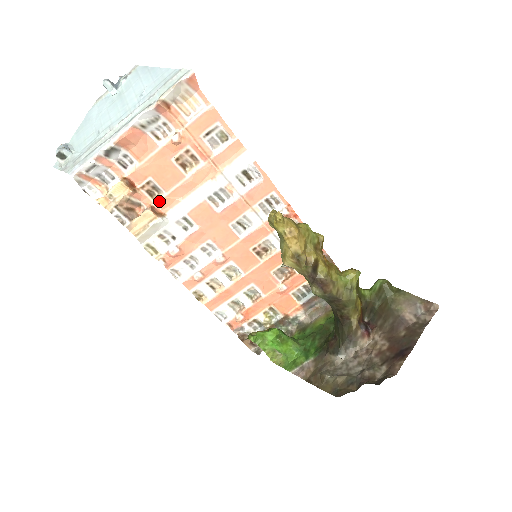
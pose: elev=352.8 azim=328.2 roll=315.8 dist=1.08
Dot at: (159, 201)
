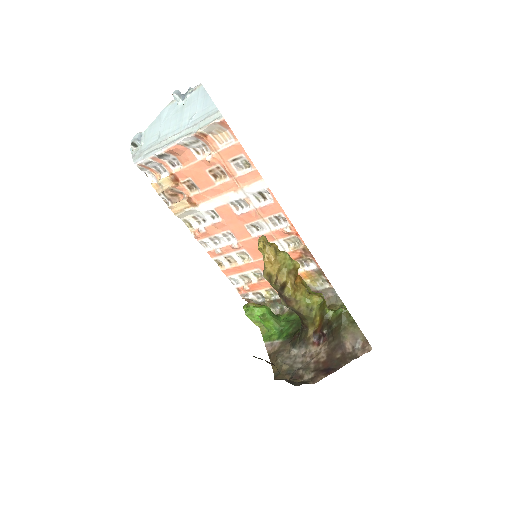
Dot at: (195, 195)
